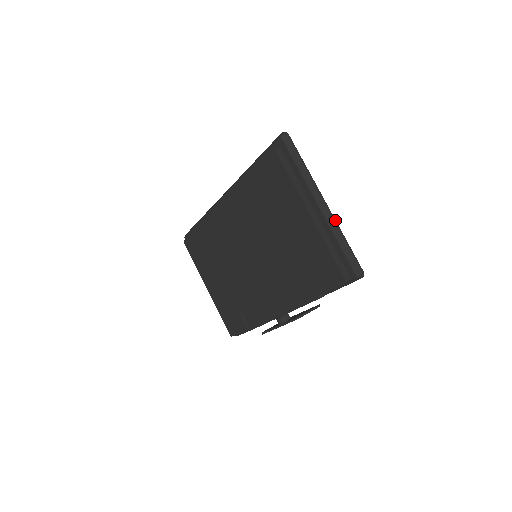
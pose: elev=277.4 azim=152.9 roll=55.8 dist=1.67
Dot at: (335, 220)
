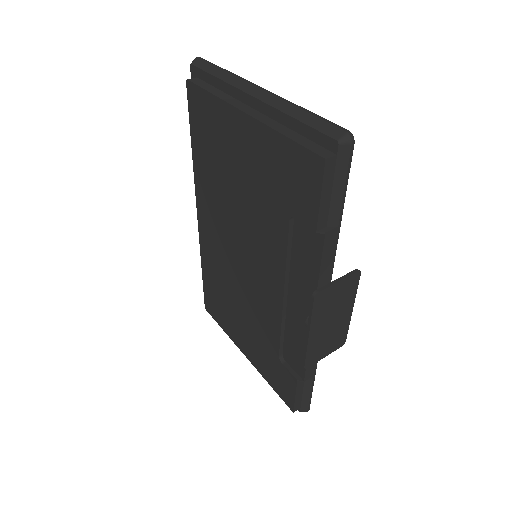
Dot at: (281, 98)
